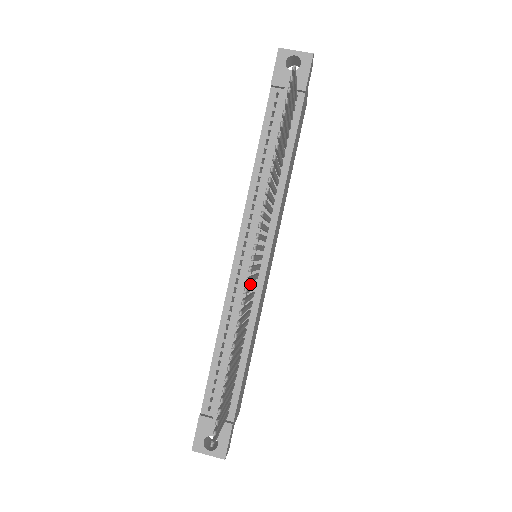
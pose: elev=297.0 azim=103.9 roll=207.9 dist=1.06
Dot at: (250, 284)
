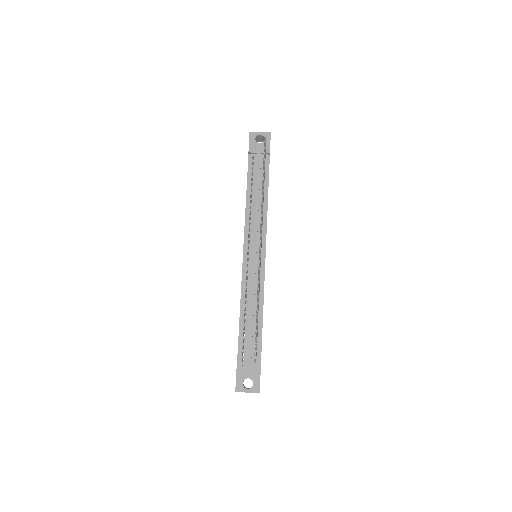
Dot at: (256, 272)
